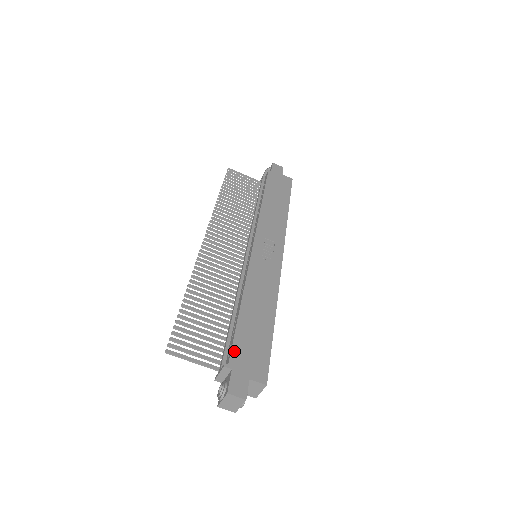
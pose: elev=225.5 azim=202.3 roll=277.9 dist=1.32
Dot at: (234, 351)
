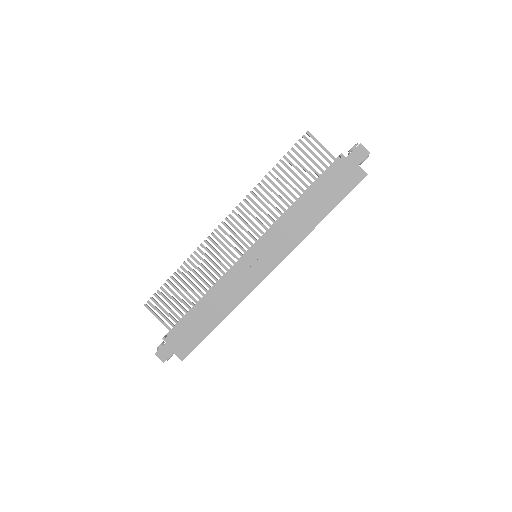
Dot at: (174, 332)
